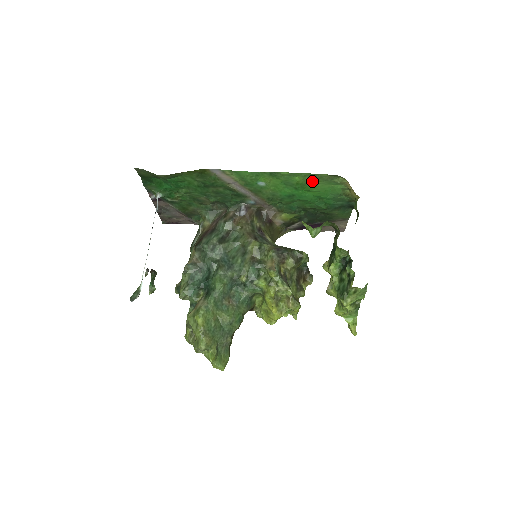
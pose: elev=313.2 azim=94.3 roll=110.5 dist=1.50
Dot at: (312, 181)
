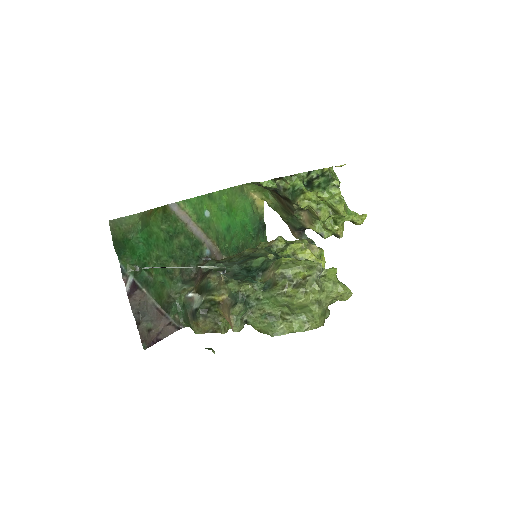
Dot at: (233, 200)
